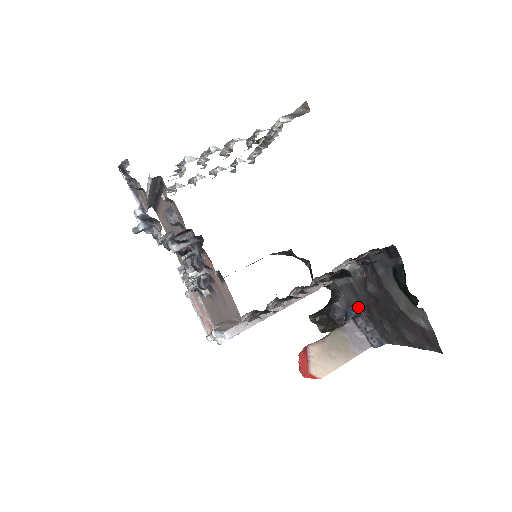
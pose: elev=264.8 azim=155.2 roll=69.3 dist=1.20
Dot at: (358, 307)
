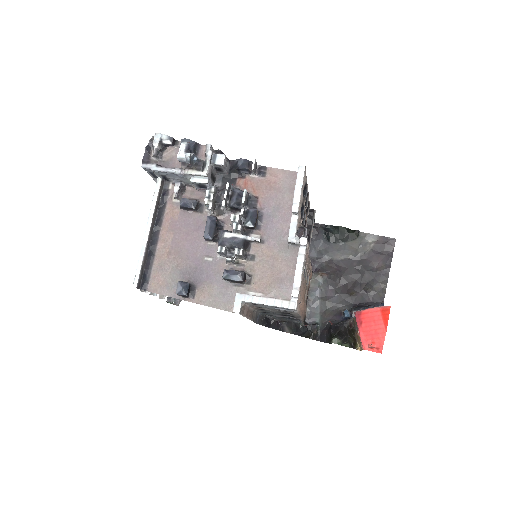
Dot at: (344, 310)
